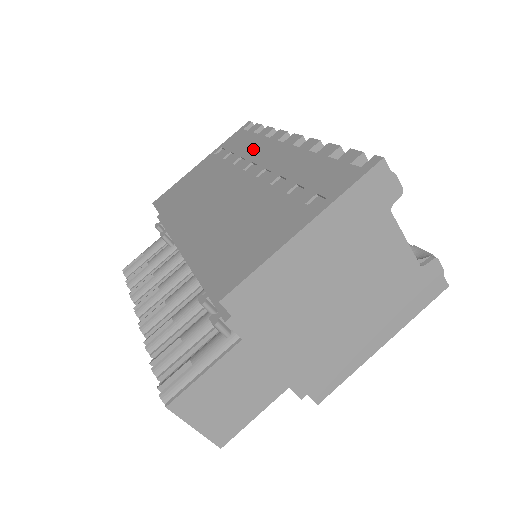
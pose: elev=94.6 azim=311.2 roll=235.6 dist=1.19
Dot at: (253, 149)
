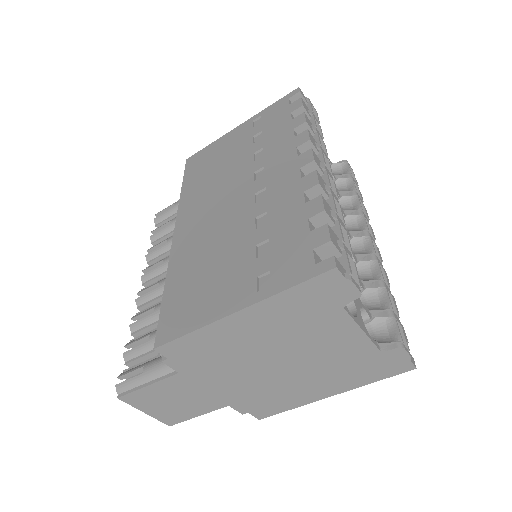
Dot at: (275, 144)
